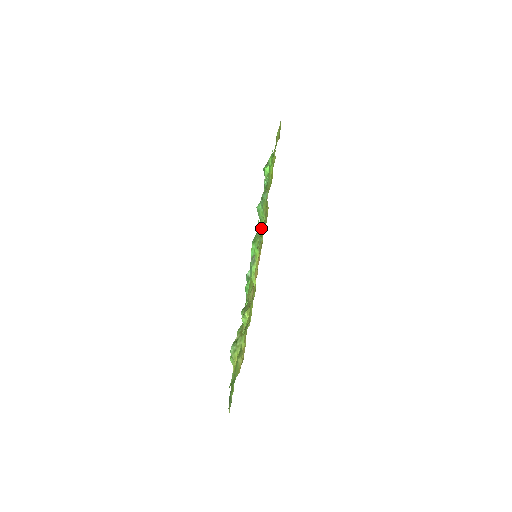
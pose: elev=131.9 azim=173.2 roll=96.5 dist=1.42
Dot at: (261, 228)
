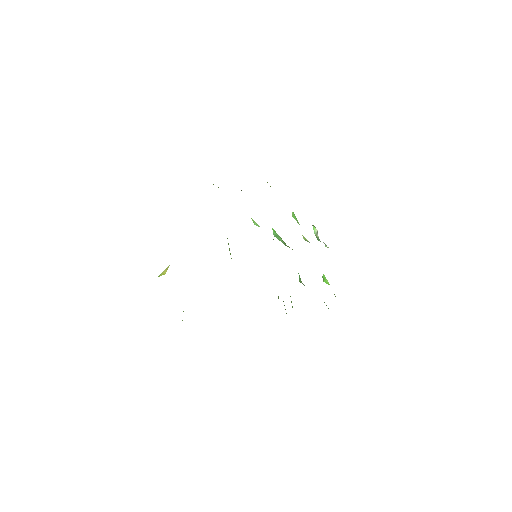
Dot at: occluded
